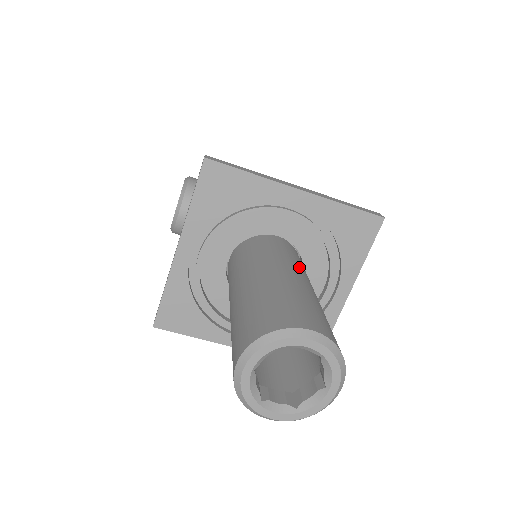
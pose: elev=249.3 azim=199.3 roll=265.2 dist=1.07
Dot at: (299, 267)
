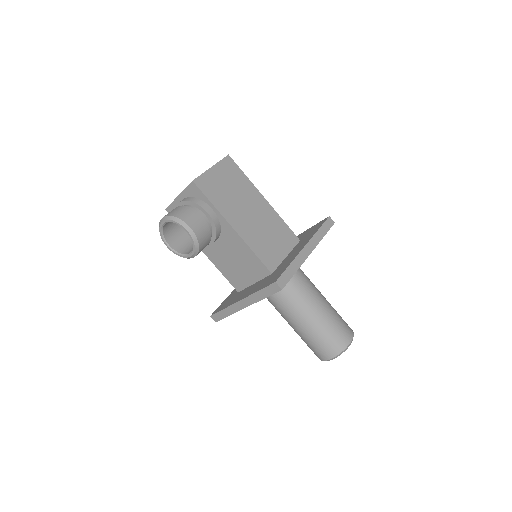
Dot at: (311, 284)
